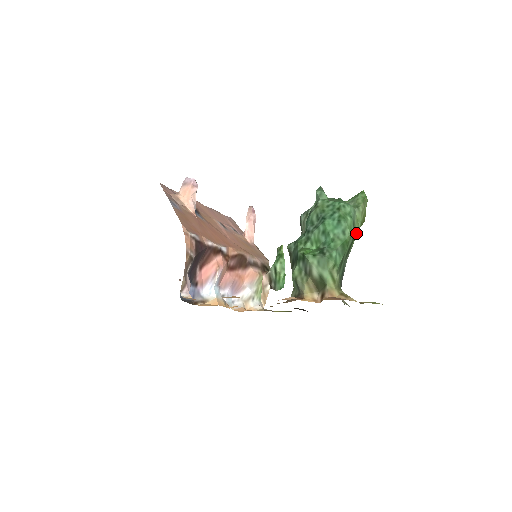
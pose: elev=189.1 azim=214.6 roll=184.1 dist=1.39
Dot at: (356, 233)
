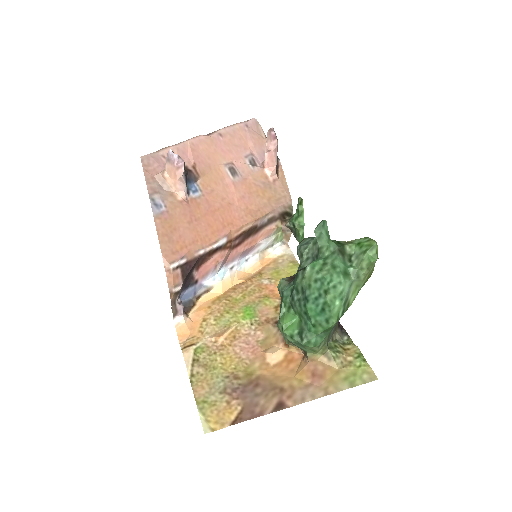
Dot at: (349, 306)
